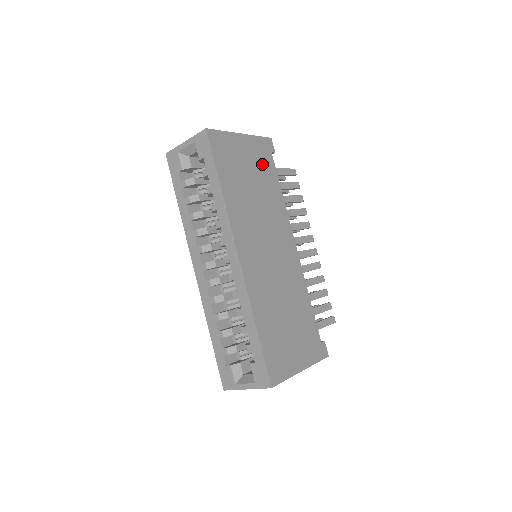
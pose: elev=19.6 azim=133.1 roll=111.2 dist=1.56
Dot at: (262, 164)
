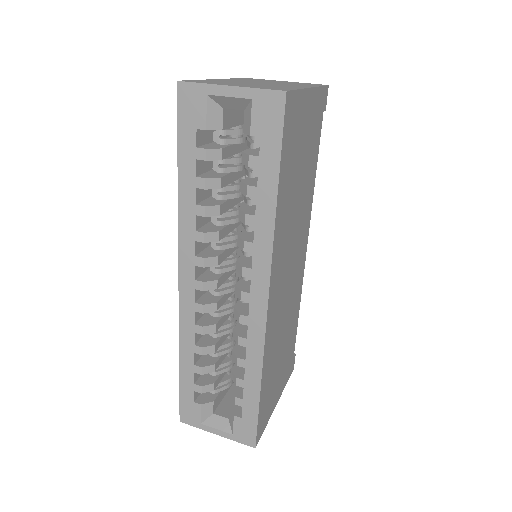
Dot at: (313, 136)
